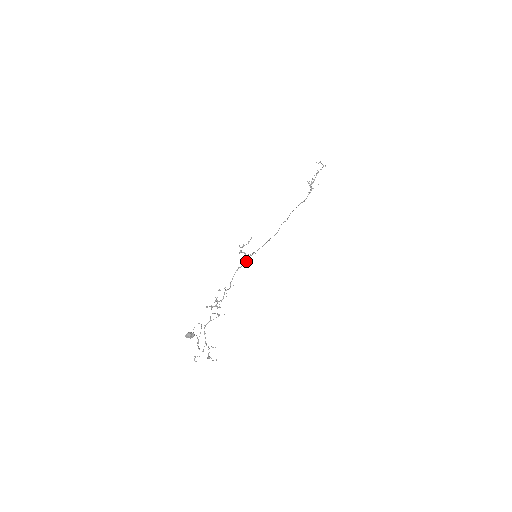
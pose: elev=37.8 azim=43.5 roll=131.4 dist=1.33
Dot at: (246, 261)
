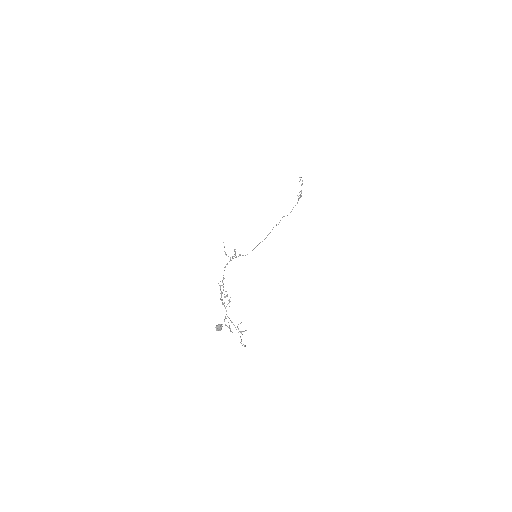
Dot at: (232, 258)
